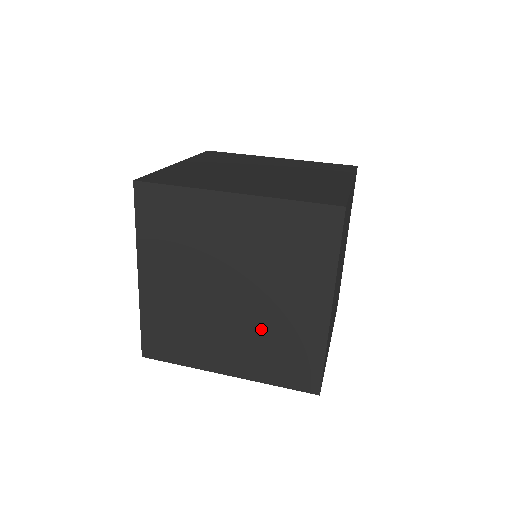
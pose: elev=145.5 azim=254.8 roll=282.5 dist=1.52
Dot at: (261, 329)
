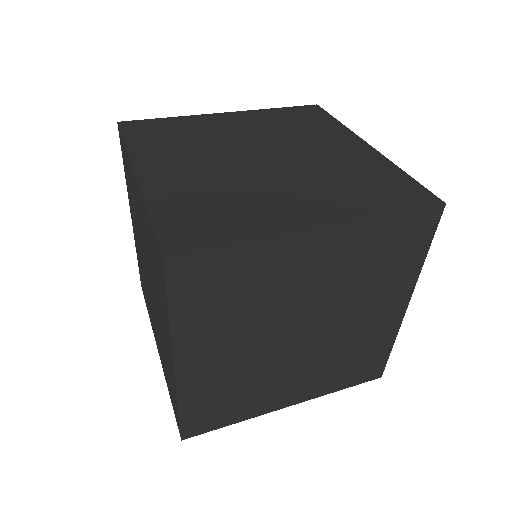
Dot at: (333, 351)
